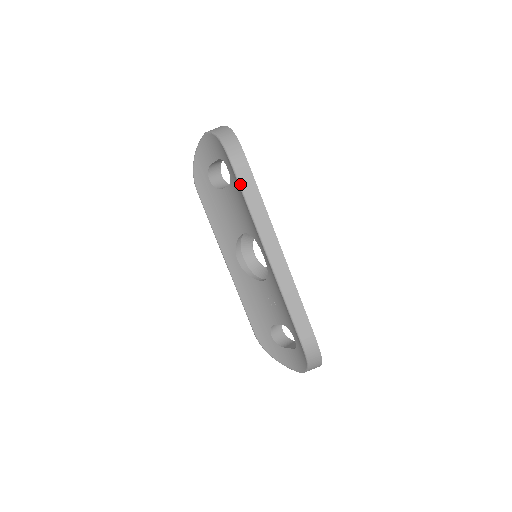
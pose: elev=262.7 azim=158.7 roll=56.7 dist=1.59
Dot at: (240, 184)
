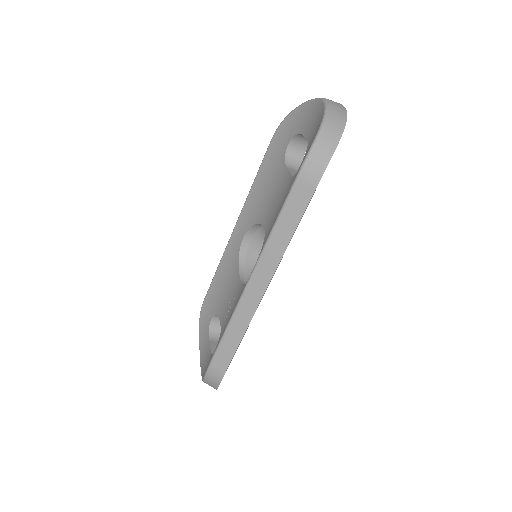
Dot at: (289, 196)
